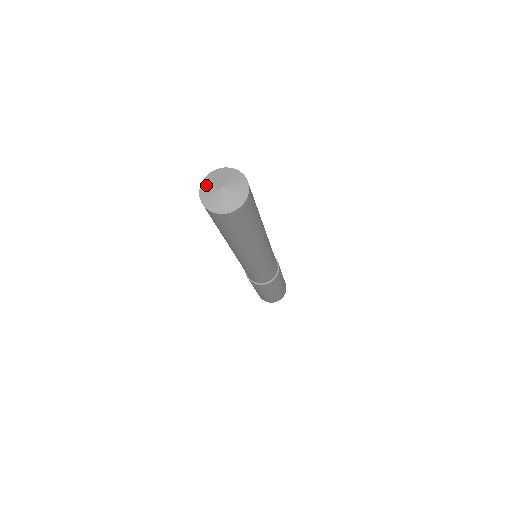
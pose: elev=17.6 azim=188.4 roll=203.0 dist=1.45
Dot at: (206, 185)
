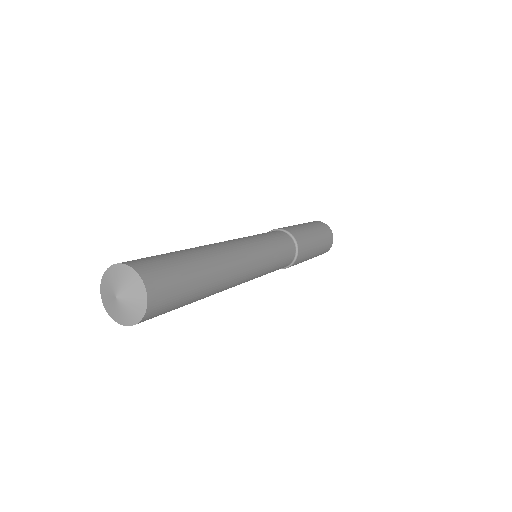
Dot at: (104, 290)
